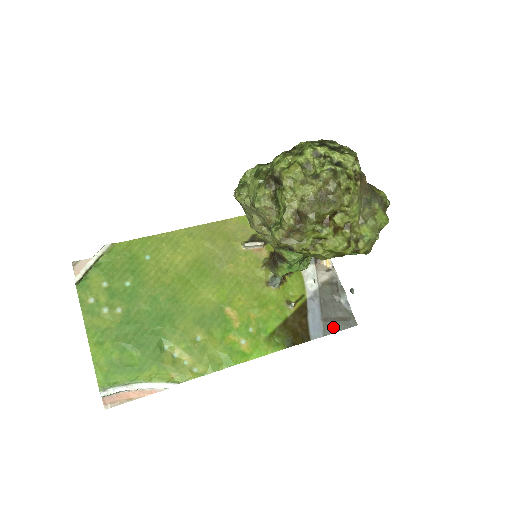
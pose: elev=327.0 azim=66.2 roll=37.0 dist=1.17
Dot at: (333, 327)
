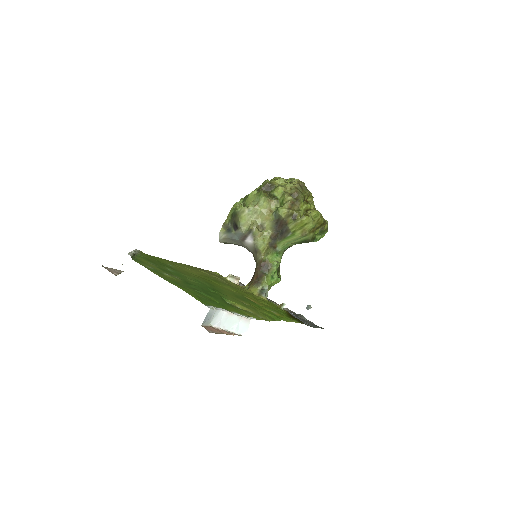
Dot at: (314, 326)
